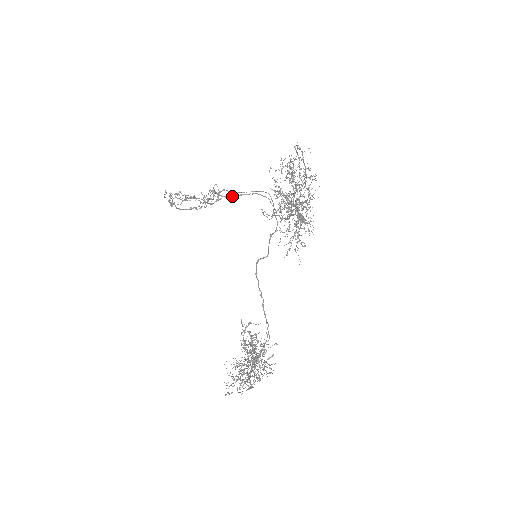
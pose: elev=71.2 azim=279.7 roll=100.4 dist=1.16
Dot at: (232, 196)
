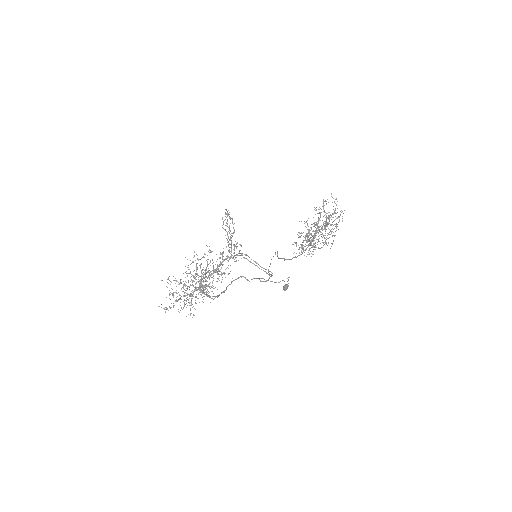
Dot at: (248, 260)
